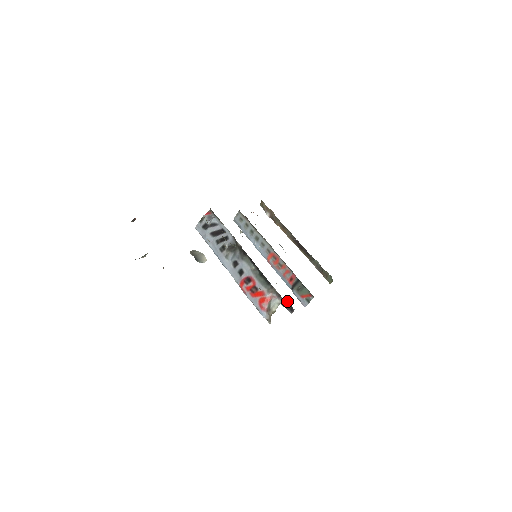
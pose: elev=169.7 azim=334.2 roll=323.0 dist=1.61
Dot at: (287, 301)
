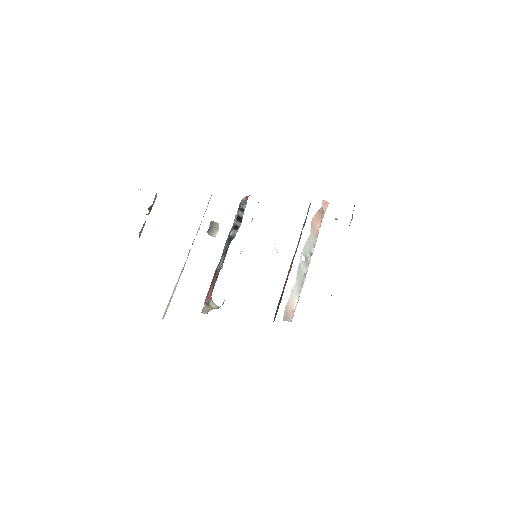
Dot at: occluded
